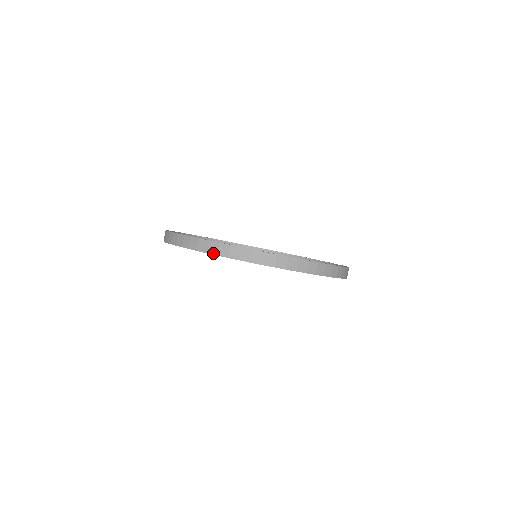
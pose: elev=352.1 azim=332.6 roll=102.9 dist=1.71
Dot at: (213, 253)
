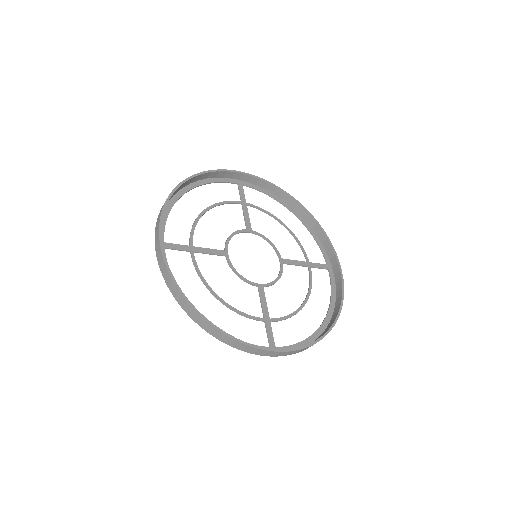
Dot at: (187, 313)
